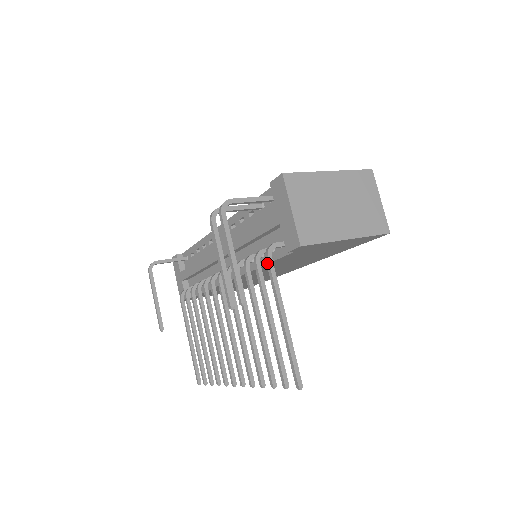
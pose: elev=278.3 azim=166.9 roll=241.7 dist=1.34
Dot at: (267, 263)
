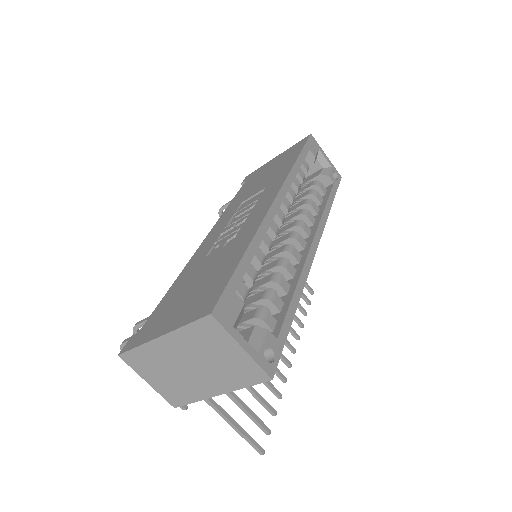
Dot at: occluded
